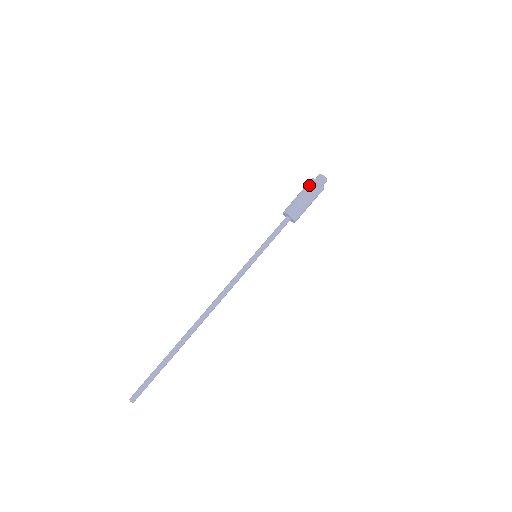
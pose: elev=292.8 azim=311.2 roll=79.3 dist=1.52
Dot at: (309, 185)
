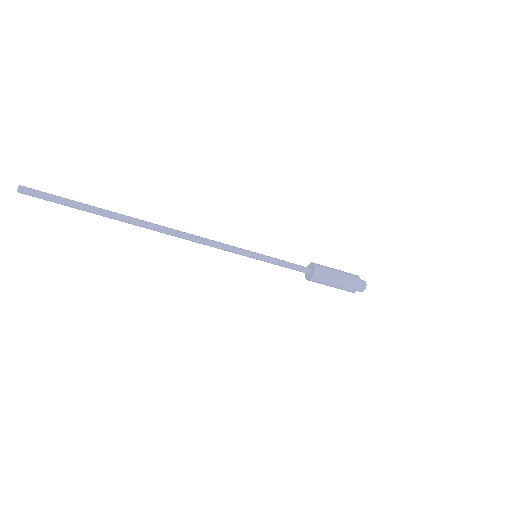
Dot at: occluded
